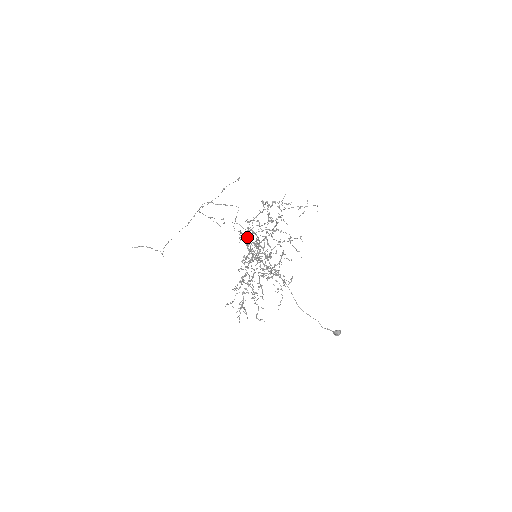
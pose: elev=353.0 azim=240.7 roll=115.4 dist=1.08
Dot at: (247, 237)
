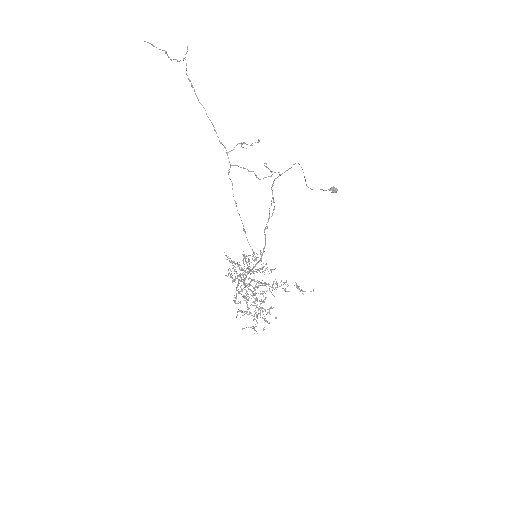
Dot at: (246, 277)
